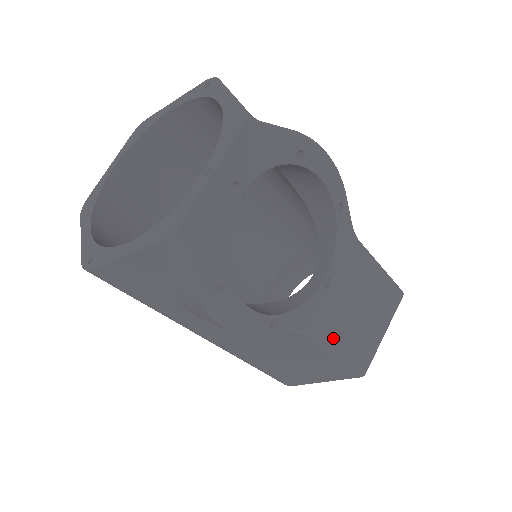
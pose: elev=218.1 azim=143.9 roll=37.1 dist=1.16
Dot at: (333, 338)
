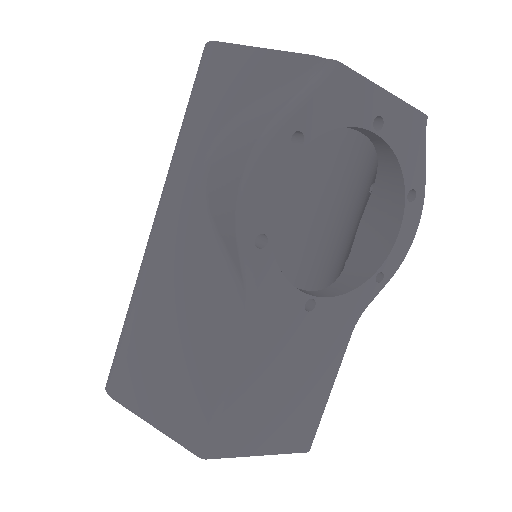
Dot at: (250, 358)
